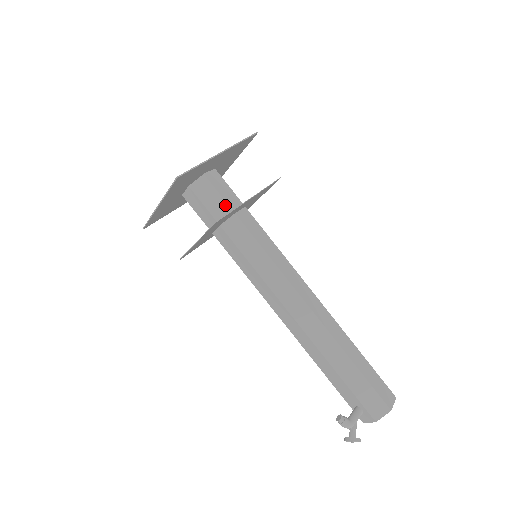
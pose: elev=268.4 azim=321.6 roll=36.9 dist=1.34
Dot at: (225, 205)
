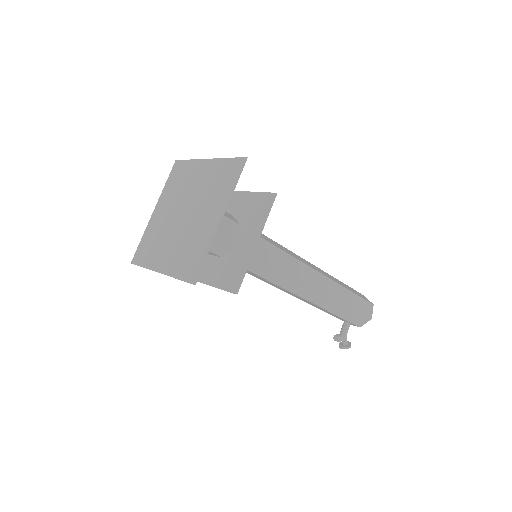
Dot at: (225, 241)
